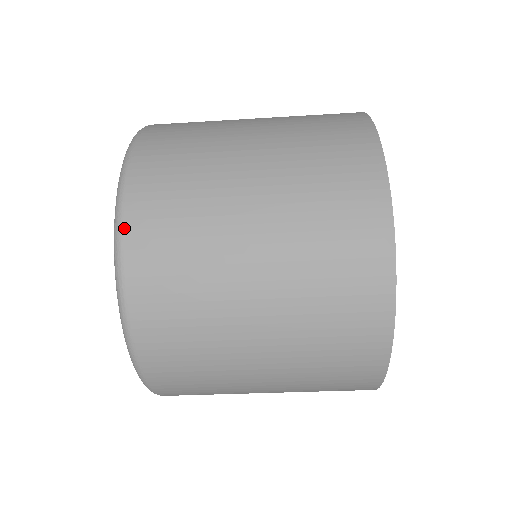
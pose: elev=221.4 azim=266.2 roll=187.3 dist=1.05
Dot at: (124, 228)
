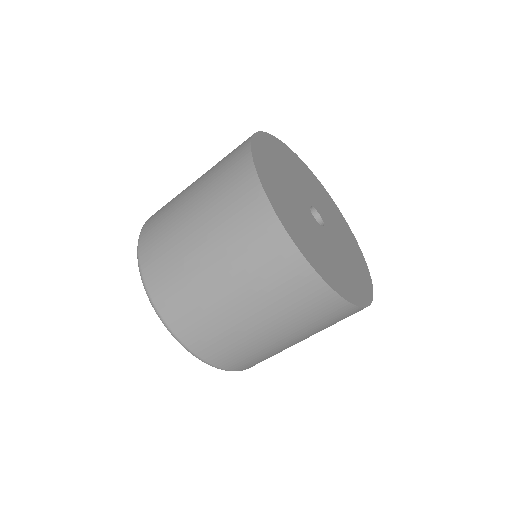
Dot at: (199, 356)
